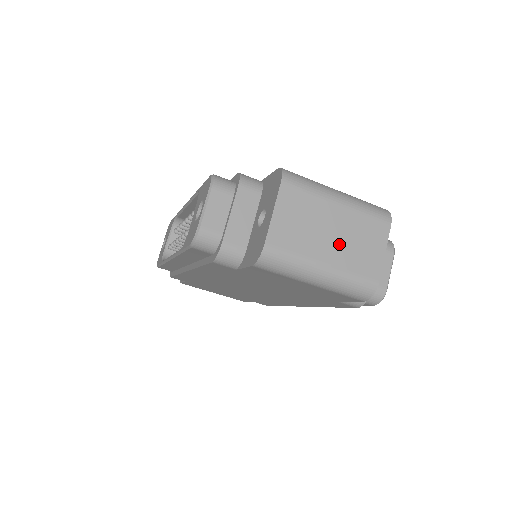
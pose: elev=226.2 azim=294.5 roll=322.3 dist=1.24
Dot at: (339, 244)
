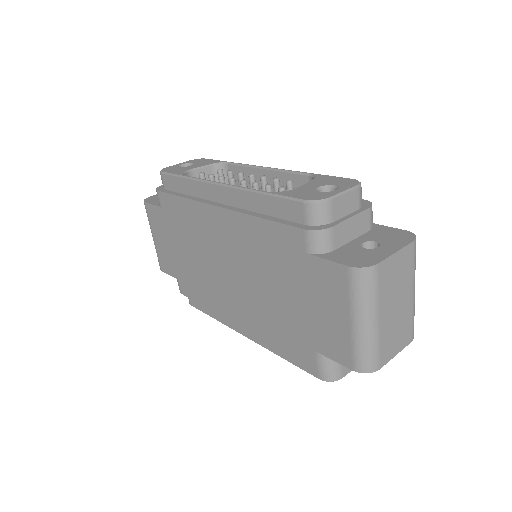
Dot at: (392, 318)
